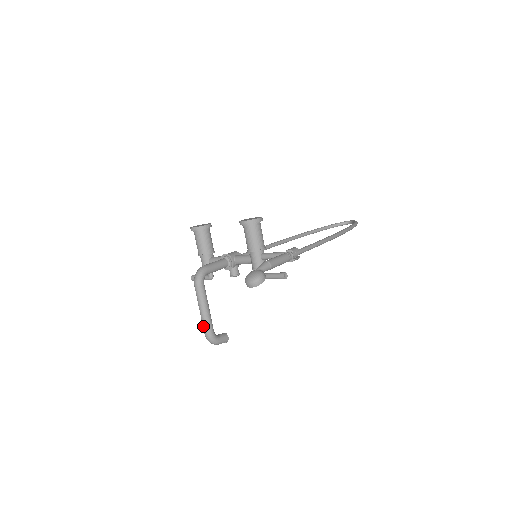
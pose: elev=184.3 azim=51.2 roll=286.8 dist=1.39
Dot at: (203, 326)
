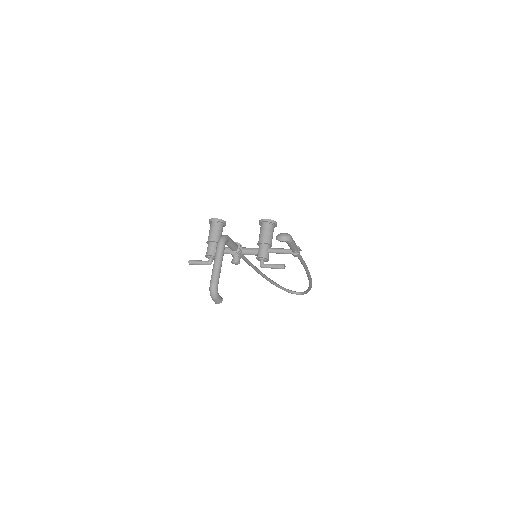
Dot at: (212, 276)
